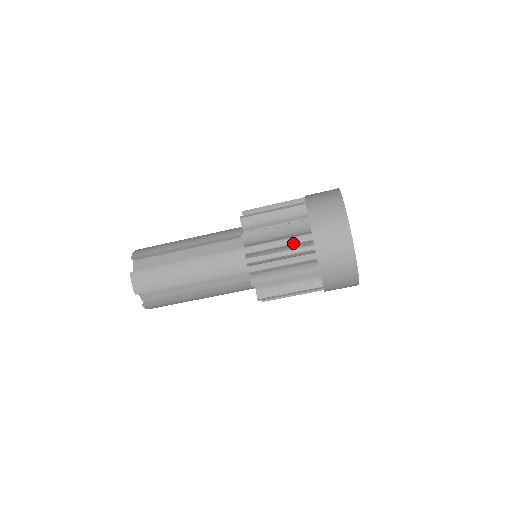
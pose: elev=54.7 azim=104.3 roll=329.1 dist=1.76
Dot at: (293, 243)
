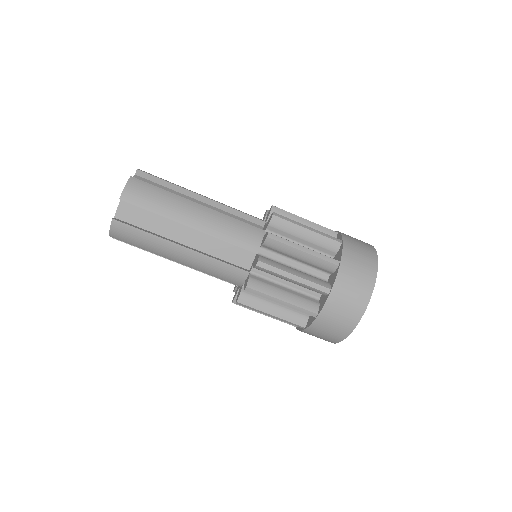
Dot at: occluded
